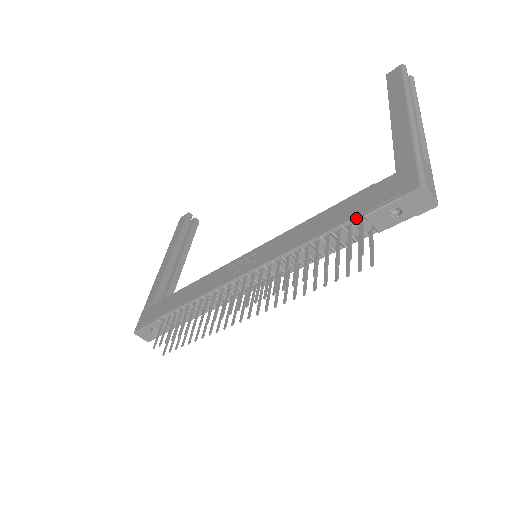
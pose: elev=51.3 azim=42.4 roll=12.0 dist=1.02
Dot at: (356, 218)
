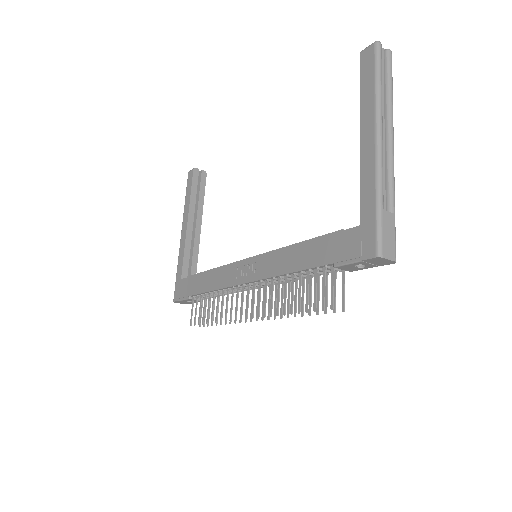
Dot at: (328, 265)
